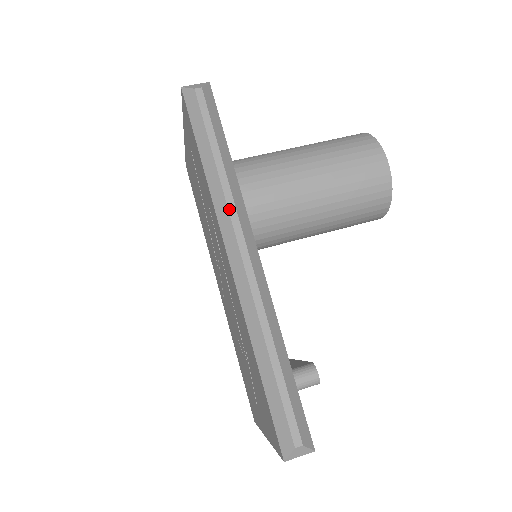
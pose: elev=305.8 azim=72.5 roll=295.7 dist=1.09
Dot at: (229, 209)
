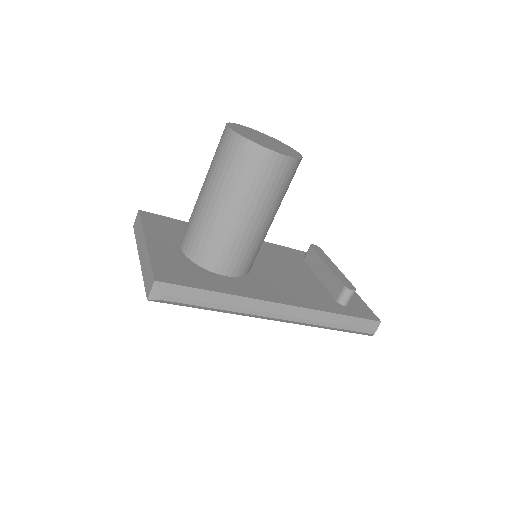
Dot at: (251, 314)
